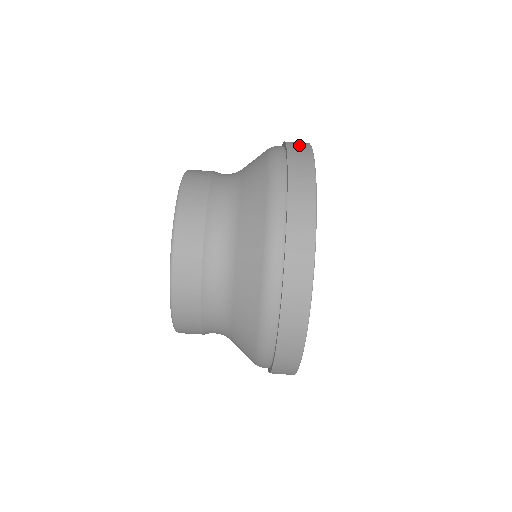
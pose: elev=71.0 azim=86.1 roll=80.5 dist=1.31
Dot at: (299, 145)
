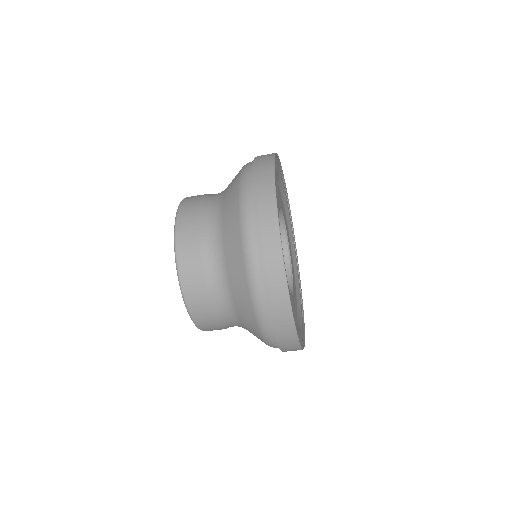
Dot at: (269, 245)
